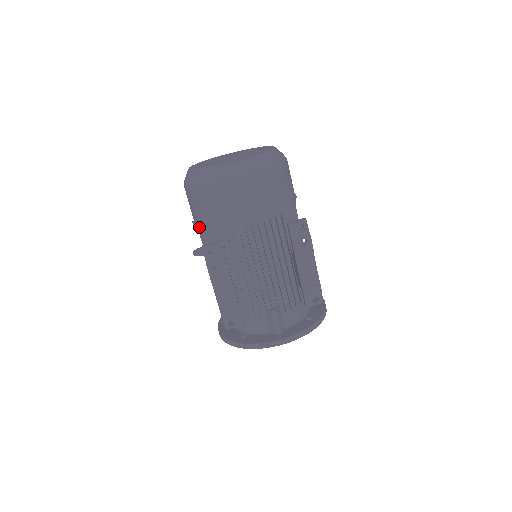
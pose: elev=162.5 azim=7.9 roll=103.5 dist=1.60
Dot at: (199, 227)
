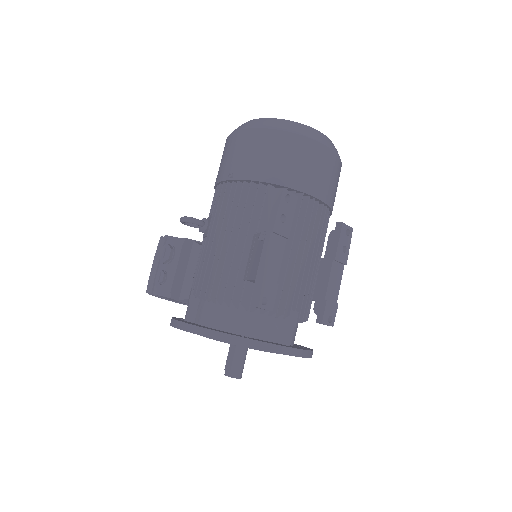
Dot at: (254, 177)
